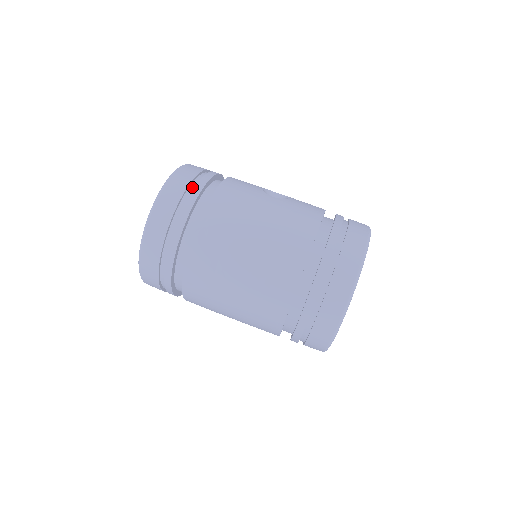
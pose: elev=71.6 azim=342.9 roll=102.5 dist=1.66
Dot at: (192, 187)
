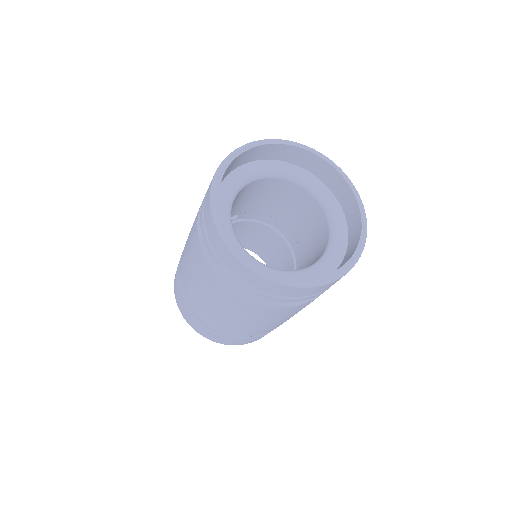
Dot at: occluded
